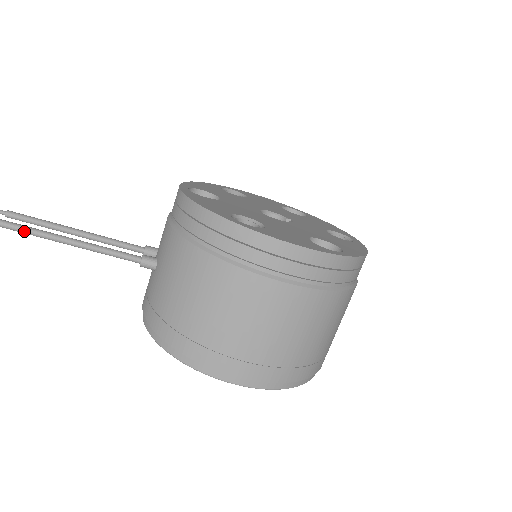
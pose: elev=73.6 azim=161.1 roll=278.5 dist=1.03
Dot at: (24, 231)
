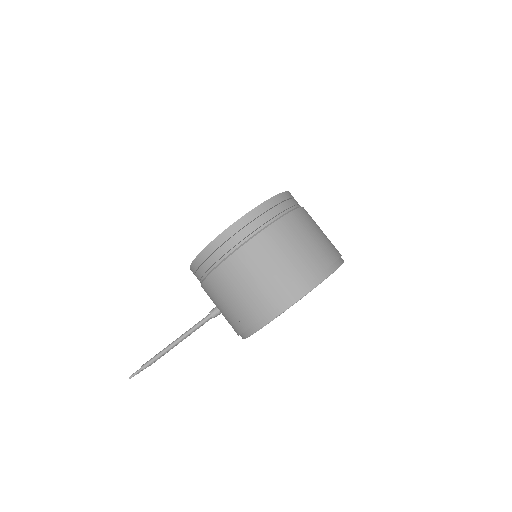
Dot at: (156, 358)
